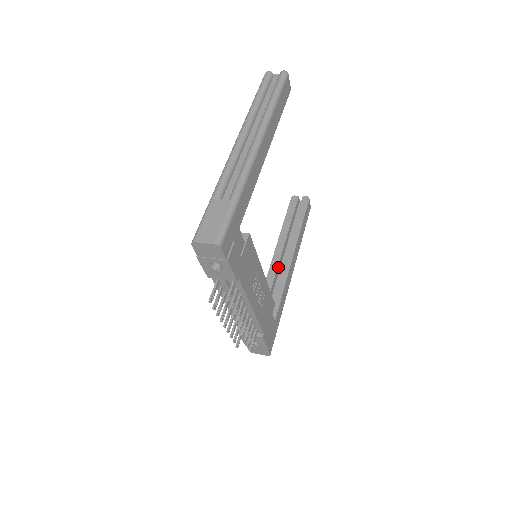
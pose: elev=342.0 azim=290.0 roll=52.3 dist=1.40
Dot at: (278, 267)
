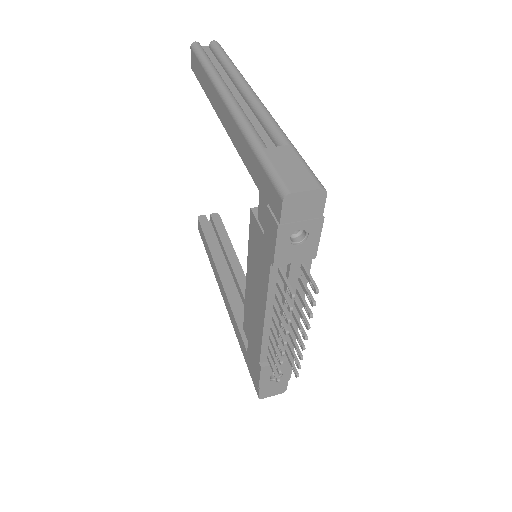
Dot at: (233, 290)
